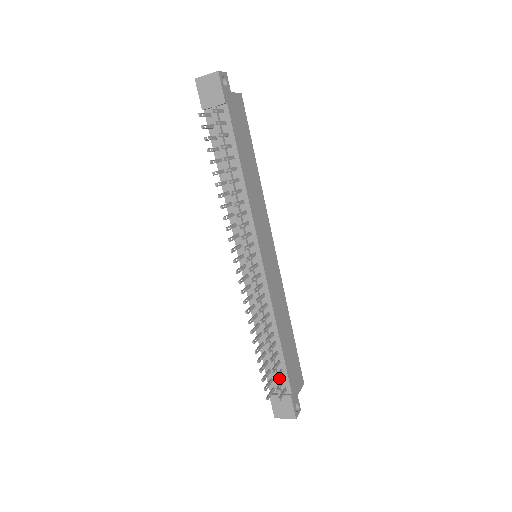
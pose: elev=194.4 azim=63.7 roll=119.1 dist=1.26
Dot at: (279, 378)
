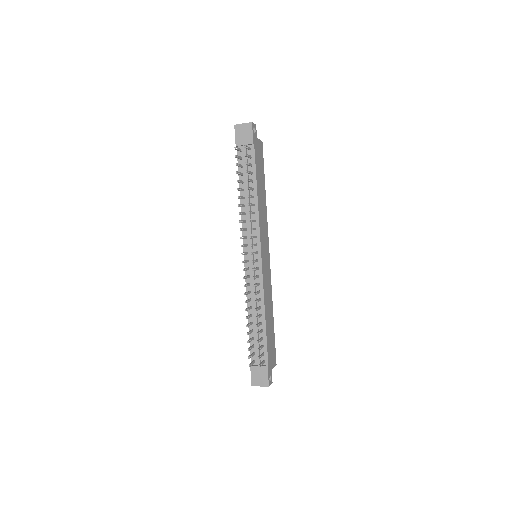
Dot at: (260, 352)
